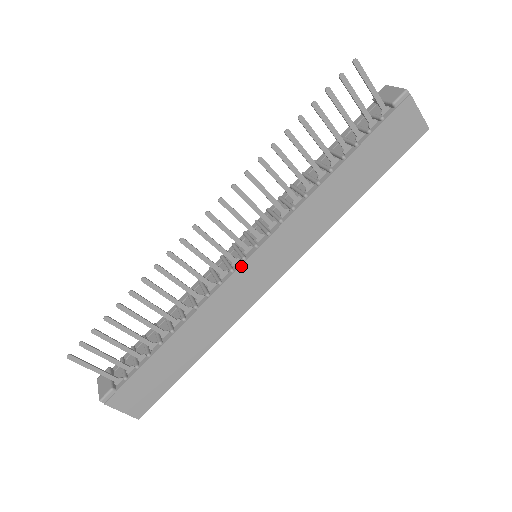
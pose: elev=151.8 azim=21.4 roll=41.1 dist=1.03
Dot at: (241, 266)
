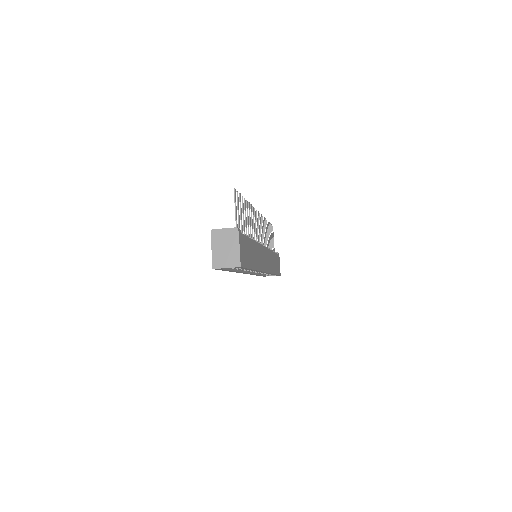
Dot at: (263, 246)
